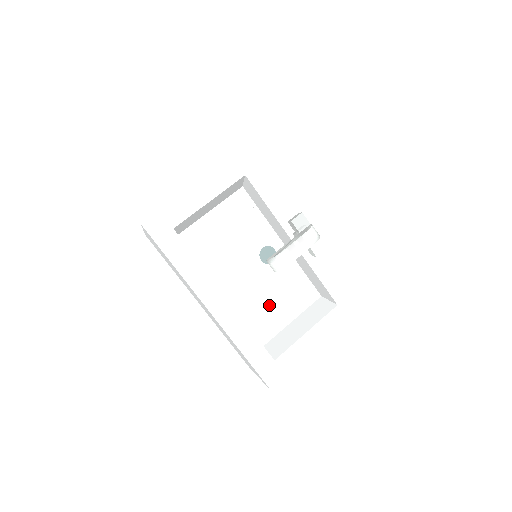
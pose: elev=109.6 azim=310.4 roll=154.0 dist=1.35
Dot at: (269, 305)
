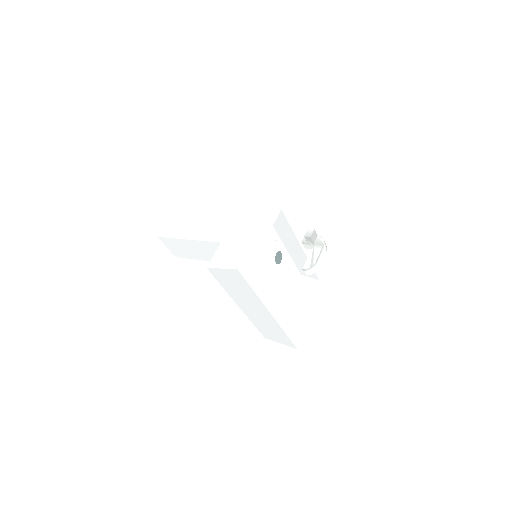
Dot at: (281, 292)
